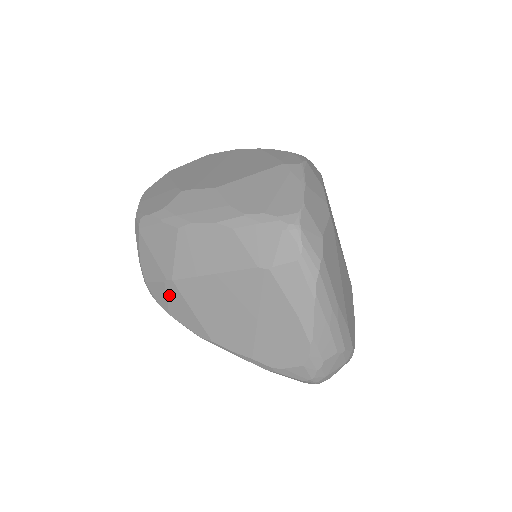
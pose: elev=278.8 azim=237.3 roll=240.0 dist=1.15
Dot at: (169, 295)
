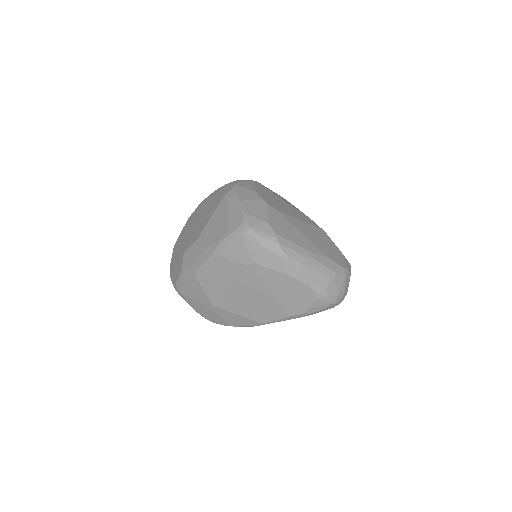
Dot at: (220, 315)
